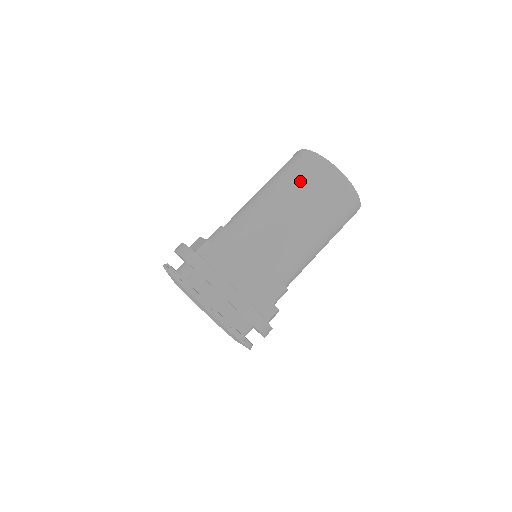
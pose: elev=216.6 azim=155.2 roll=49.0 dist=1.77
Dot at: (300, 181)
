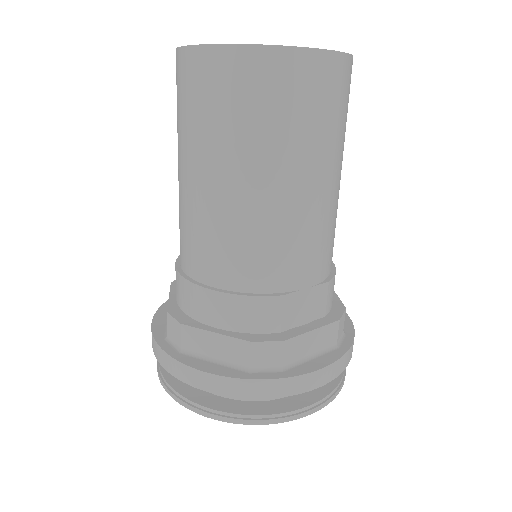
Dot at: (205, 125)
